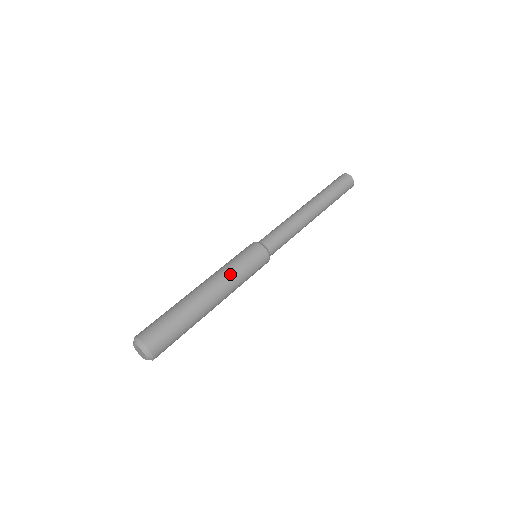
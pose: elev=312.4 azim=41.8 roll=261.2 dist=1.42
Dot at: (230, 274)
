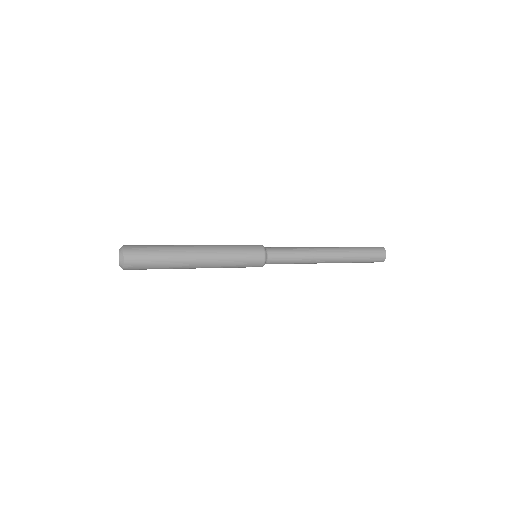
Dot at: (223, 253)
